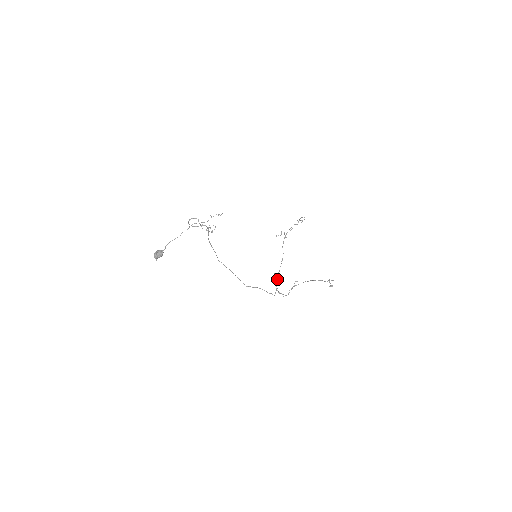
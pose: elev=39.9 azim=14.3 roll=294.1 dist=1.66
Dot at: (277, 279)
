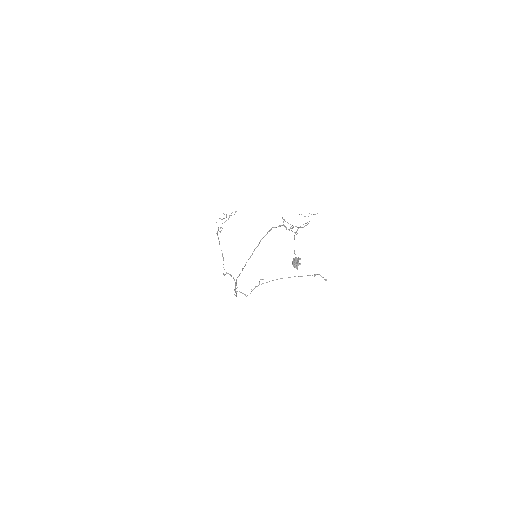
Dot at: (234, 279)
